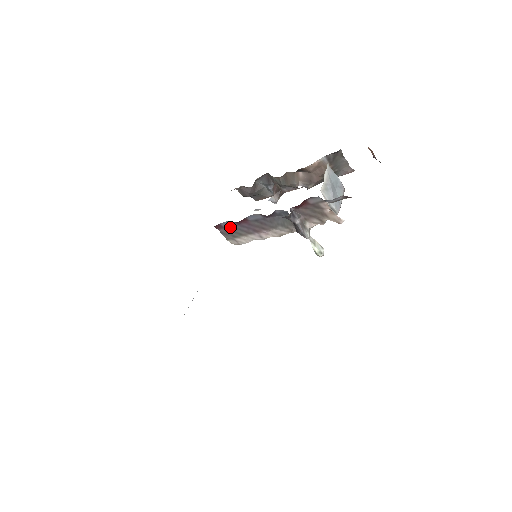
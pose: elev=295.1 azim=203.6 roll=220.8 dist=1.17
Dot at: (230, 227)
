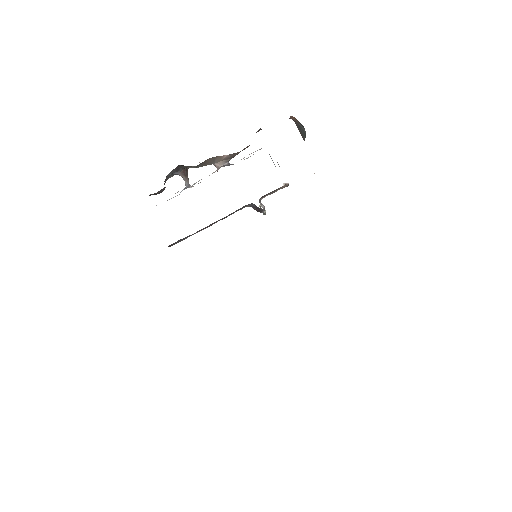
Dot at: (182, 239)
